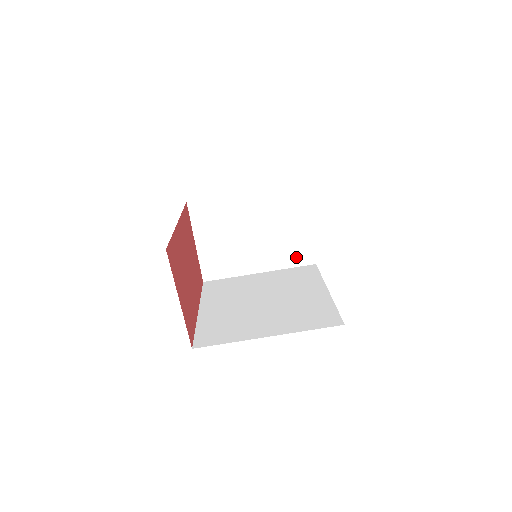
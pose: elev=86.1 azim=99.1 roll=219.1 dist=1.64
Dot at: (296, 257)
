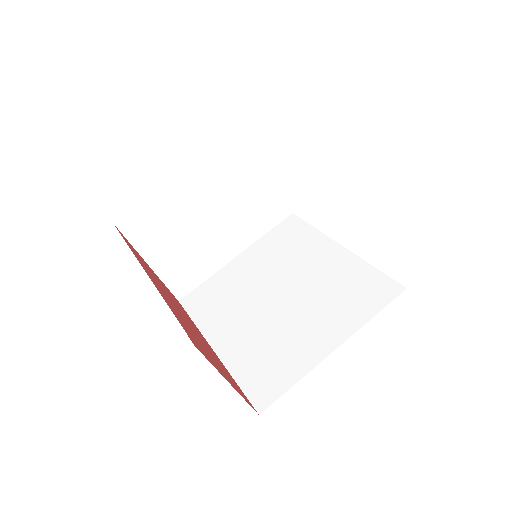
Dot at: (269, 217)
